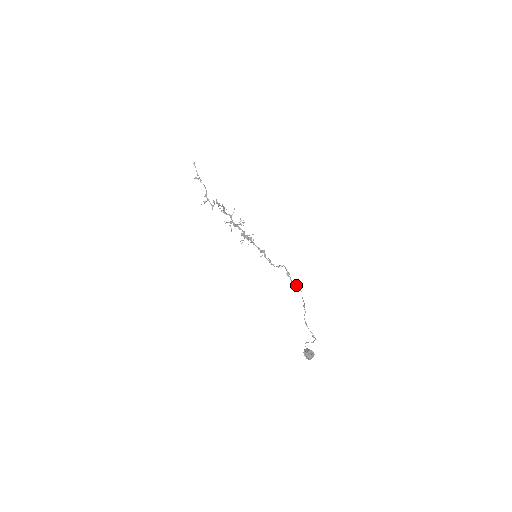
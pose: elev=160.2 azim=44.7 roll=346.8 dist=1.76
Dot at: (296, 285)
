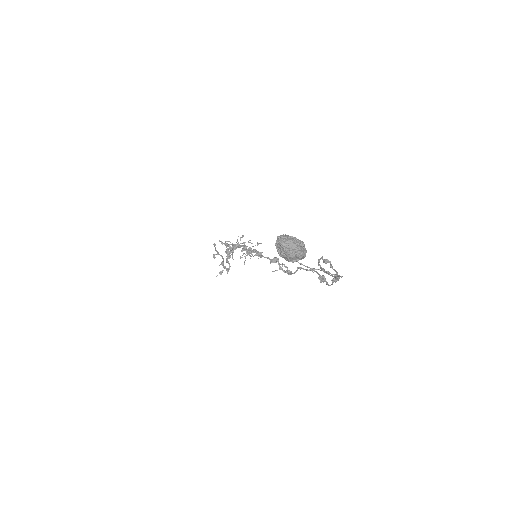
Dot at: (333, 280)
